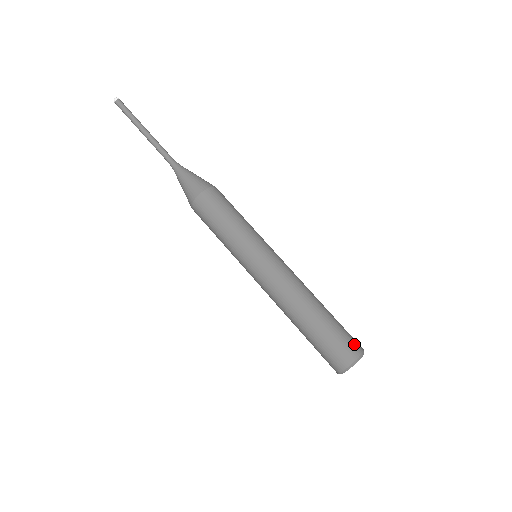
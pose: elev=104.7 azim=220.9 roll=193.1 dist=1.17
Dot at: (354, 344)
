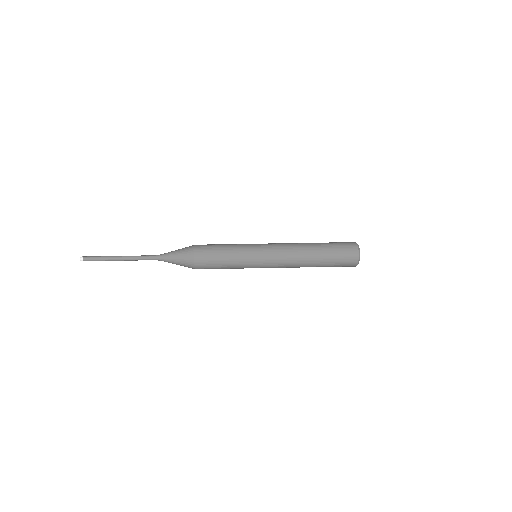
Dot at: occluded
